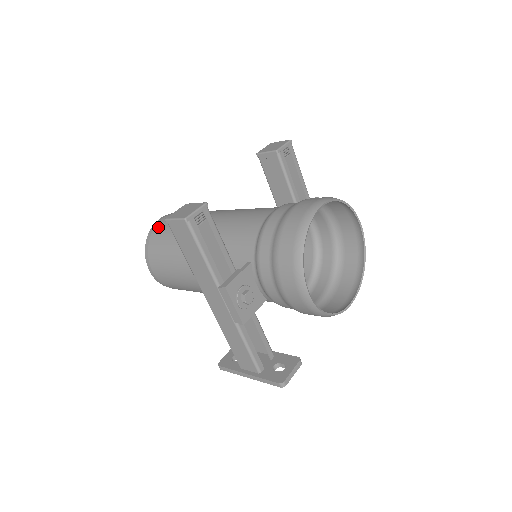
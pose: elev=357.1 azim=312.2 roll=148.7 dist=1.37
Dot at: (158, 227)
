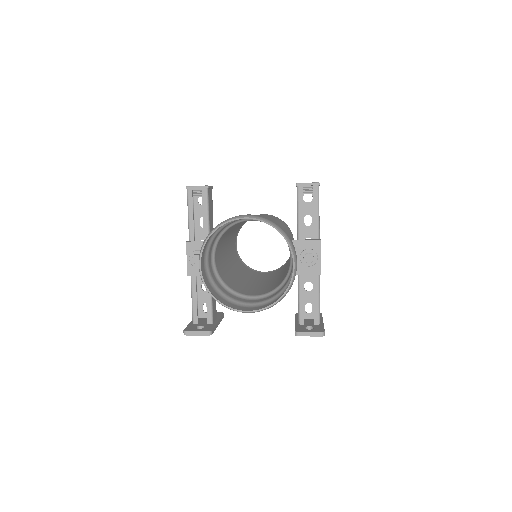
Dot at: occluded
